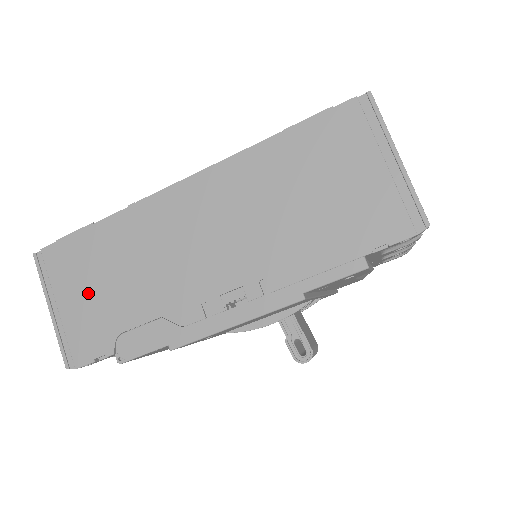
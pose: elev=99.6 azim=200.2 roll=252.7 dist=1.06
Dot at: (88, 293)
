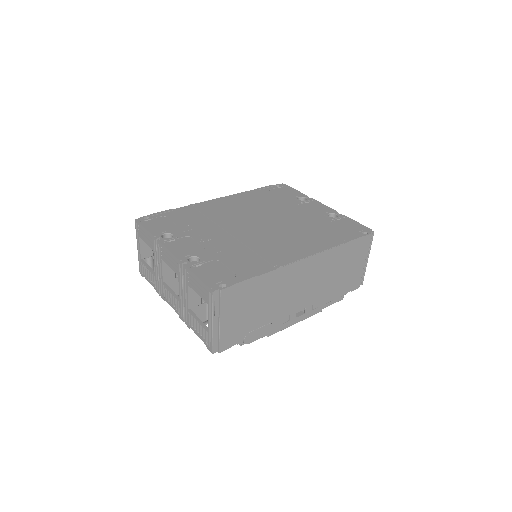
Dot at: (240, 314)
